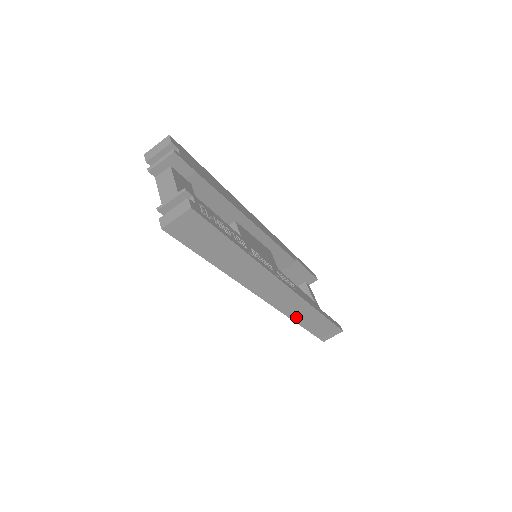
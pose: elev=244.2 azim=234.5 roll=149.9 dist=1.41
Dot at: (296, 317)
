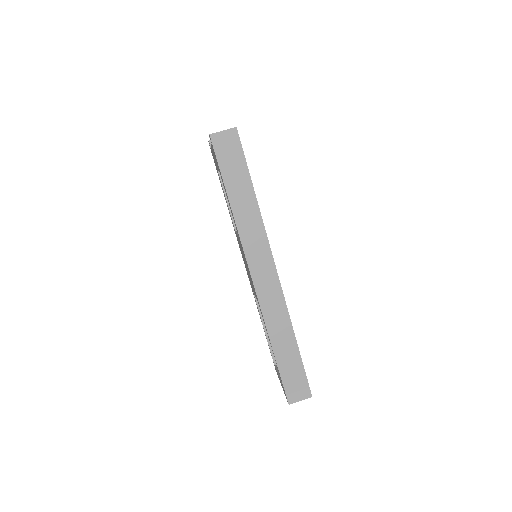
Dot at: (272, 331)
